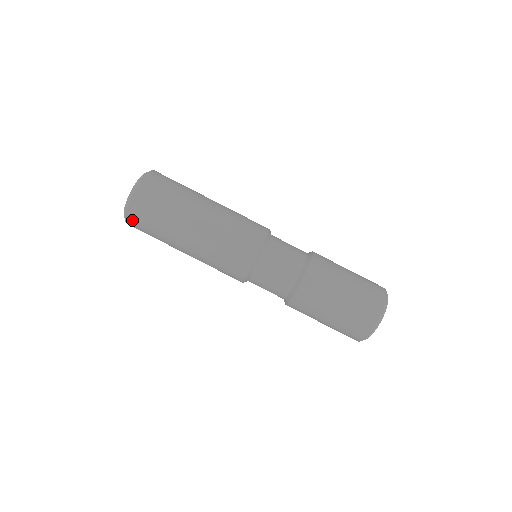
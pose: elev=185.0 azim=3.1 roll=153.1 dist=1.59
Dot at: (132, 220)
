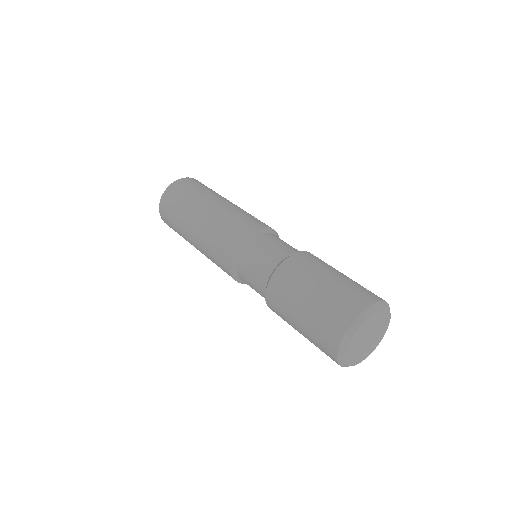
Dot at: (164, 202)
